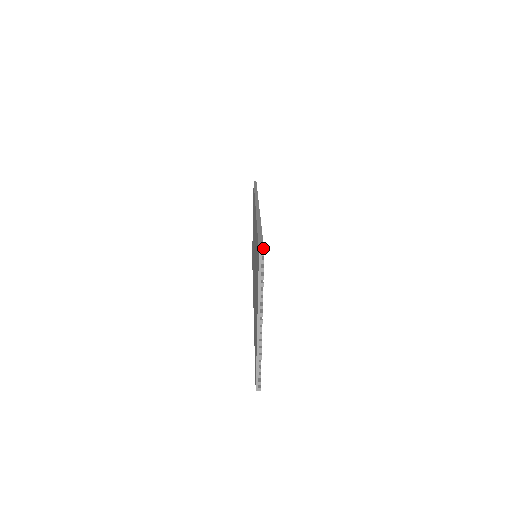
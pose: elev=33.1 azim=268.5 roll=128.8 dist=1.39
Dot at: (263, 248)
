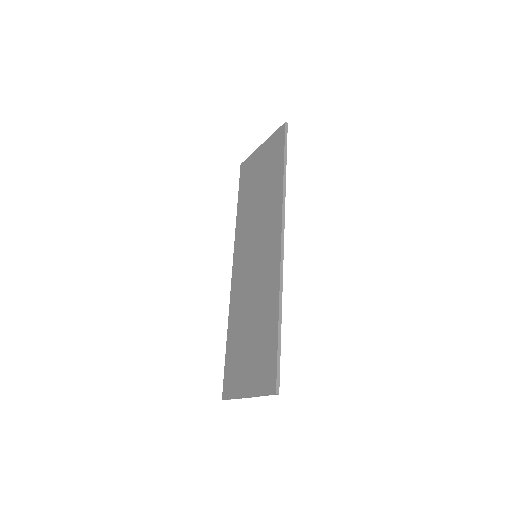
Dot at: (279, 384)
